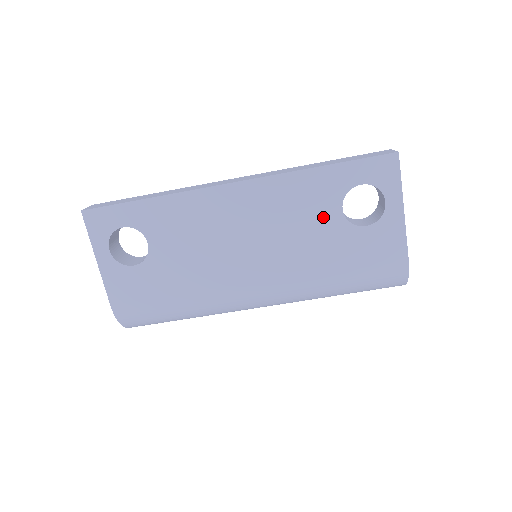
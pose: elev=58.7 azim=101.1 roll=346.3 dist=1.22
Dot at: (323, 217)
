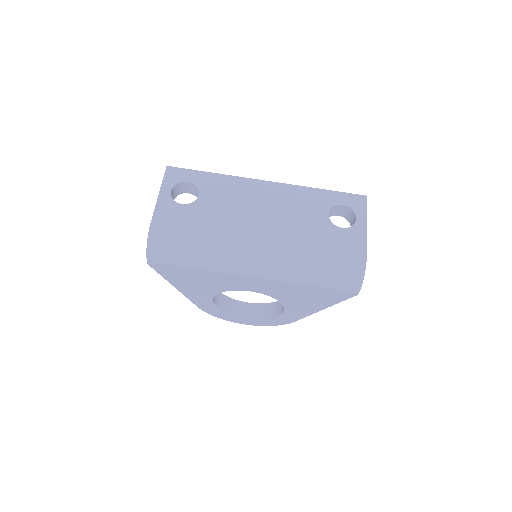
Dot at: (316, 215)
